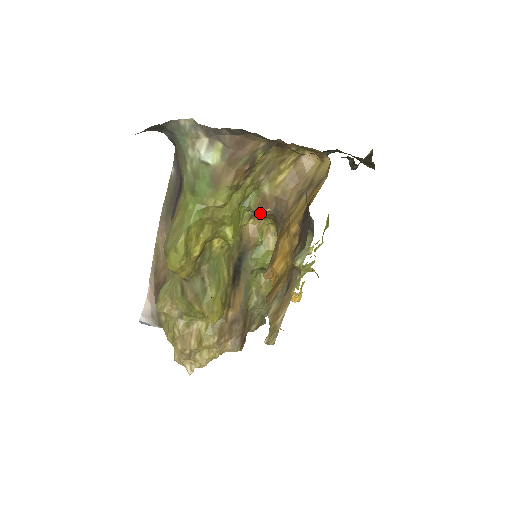
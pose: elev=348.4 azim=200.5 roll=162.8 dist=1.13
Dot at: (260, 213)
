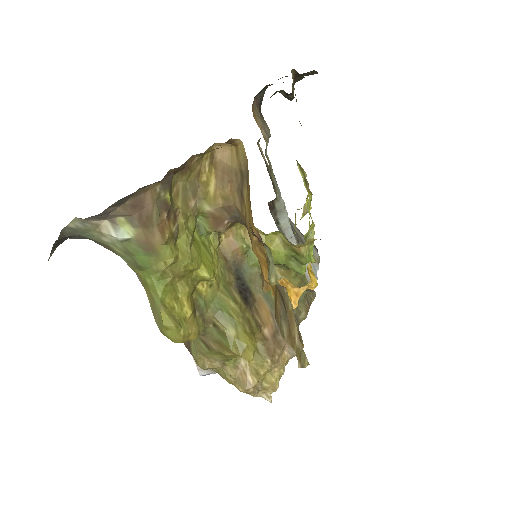
Dot at: (221, 230)
